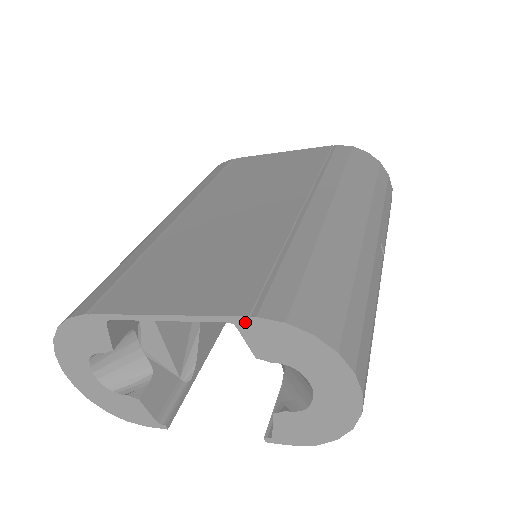
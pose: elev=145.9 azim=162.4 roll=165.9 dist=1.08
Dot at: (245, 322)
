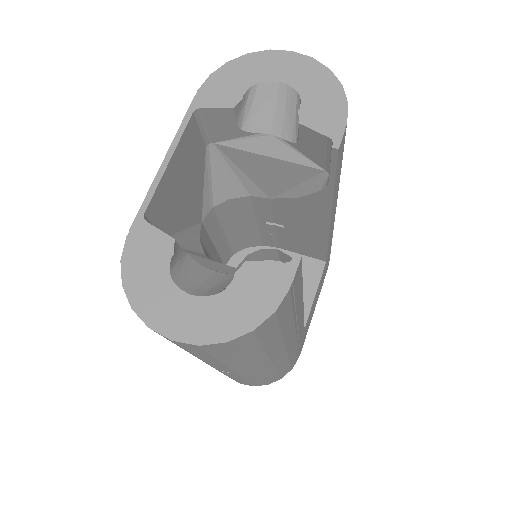
Dot at: (198, 100)
